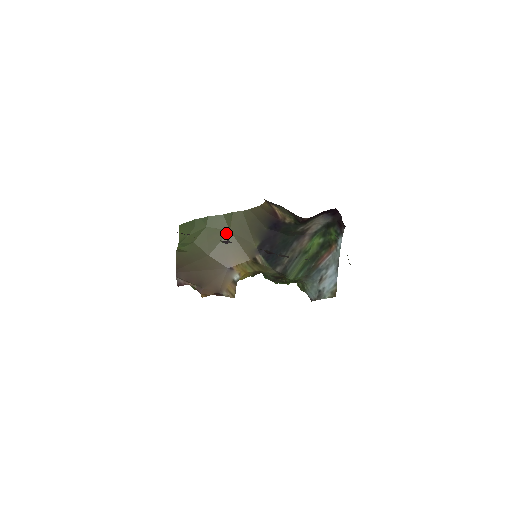
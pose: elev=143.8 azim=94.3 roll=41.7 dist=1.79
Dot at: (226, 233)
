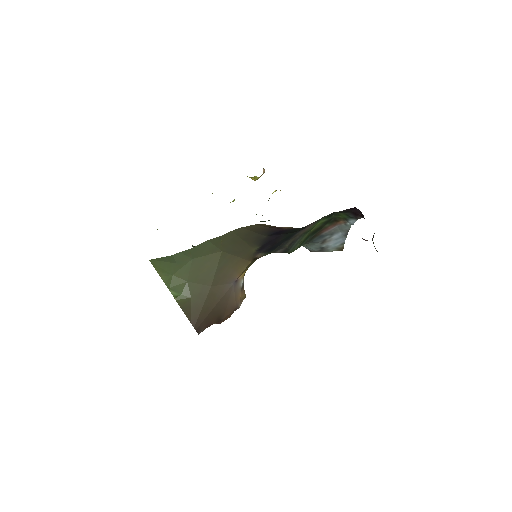
Dot at: (219, 256)
